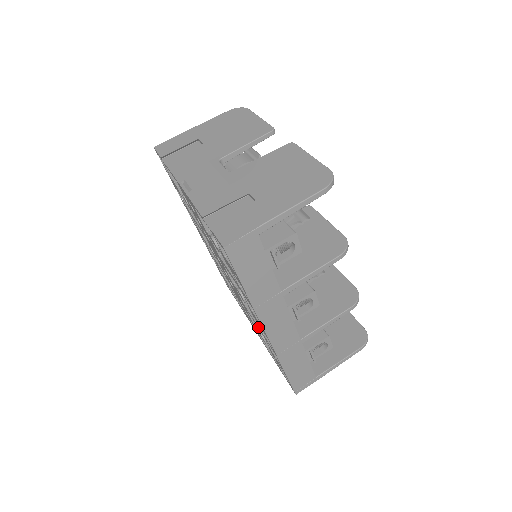
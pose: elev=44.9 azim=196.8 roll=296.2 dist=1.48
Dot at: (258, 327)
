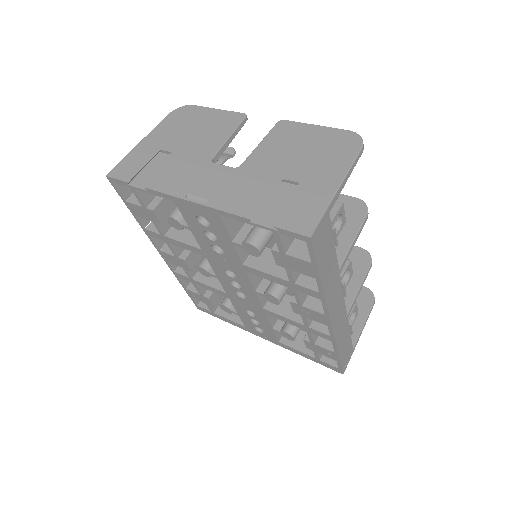
Dot at: (296, 324)
